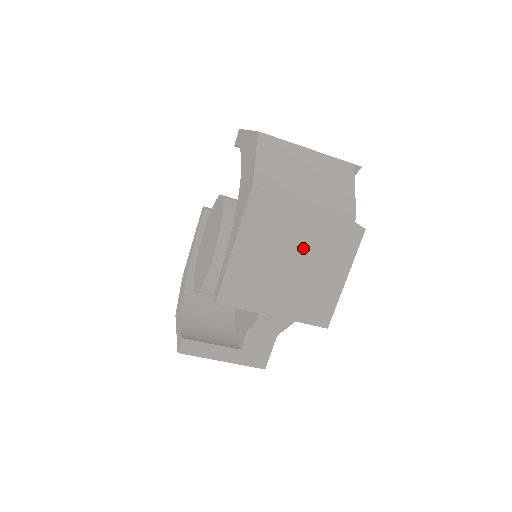
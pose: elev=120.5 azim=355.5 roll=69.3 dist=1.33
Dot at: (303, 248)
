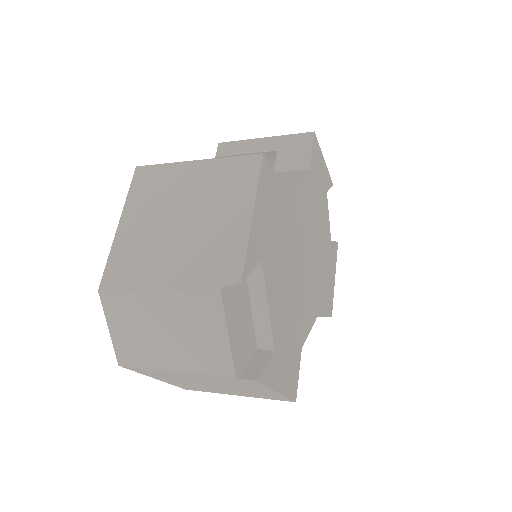
Dot at: (211, 382)
